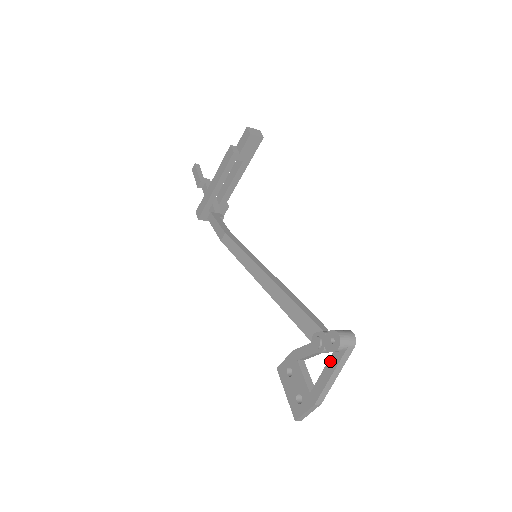
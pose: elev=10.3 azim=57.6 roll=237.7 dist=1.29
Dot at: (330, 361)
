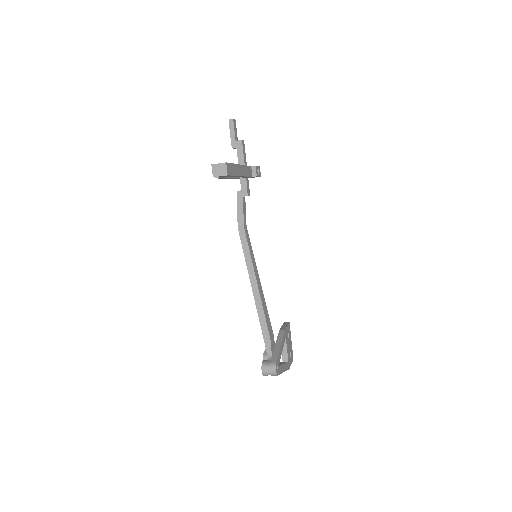
Dot at: occluded
